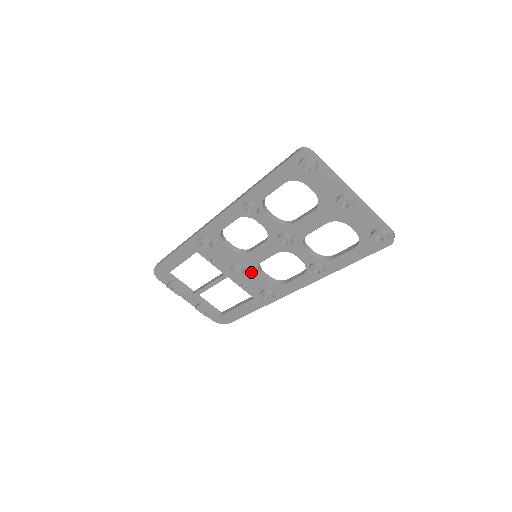
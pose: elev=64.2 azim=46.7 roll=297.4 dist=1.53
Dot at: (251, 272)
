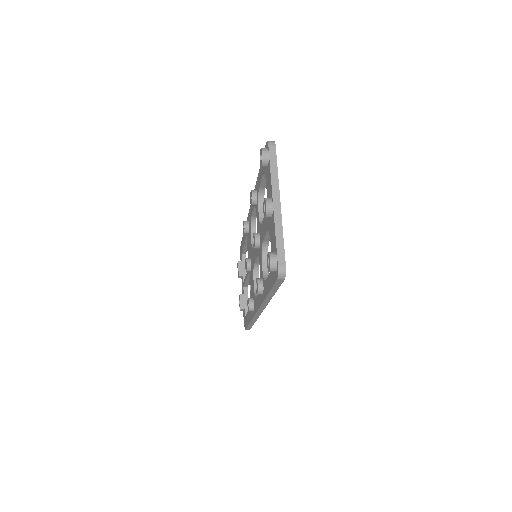
Dot at: (252, 273)
